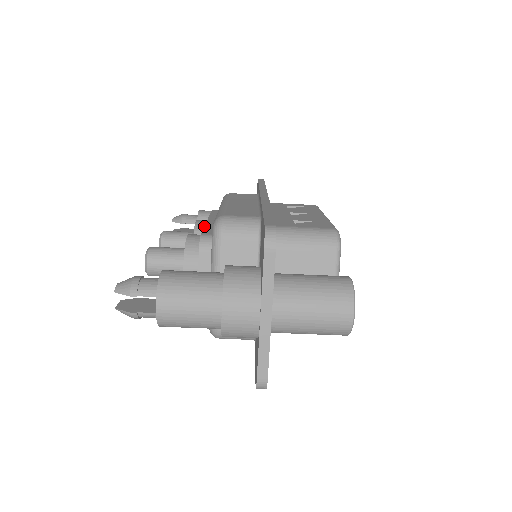
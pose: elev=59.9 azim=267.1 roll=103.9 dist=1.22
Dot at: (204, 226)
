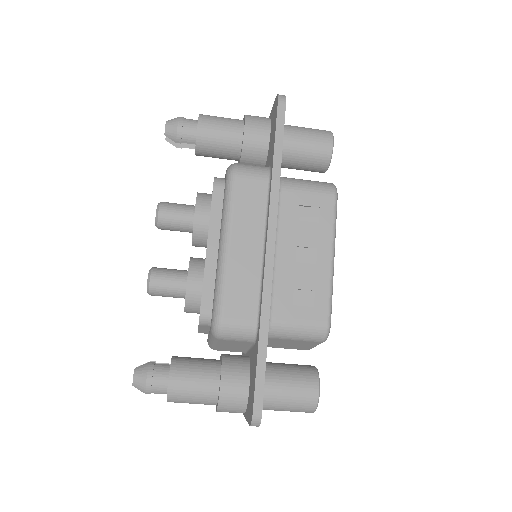
Dot at: occluded
